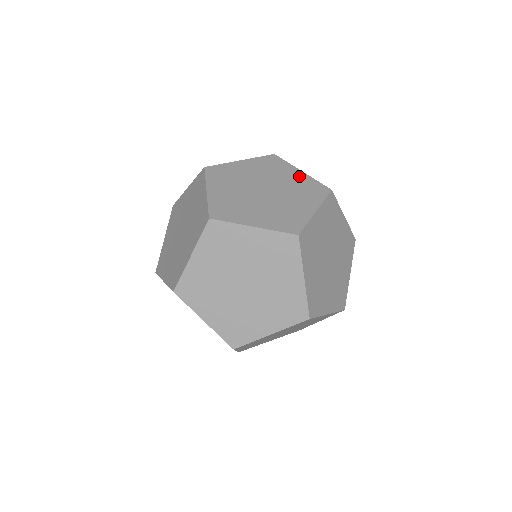
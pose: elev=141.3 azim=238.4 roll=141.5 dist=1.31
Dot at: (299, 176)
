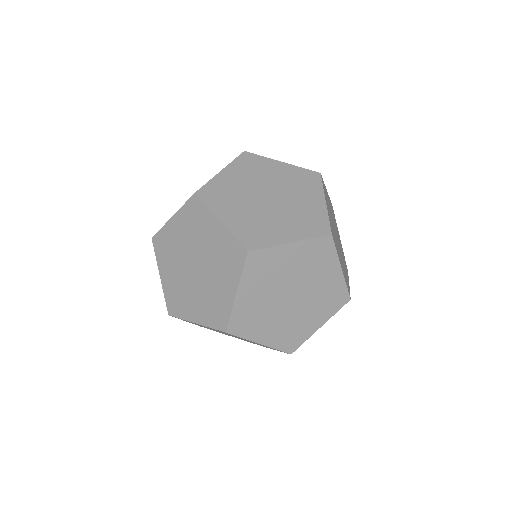
Dot at: (284, 169)
